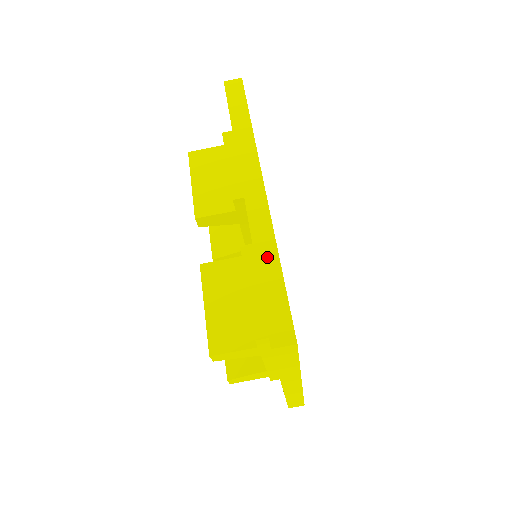
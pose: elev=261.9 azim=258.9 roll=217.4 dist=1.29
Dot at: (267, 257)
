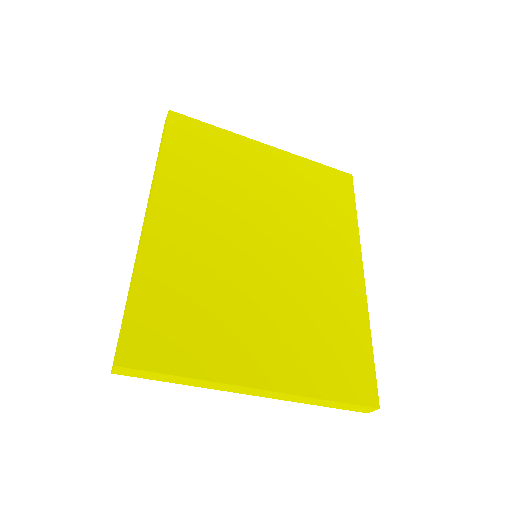
Dot at: (131, 284)
